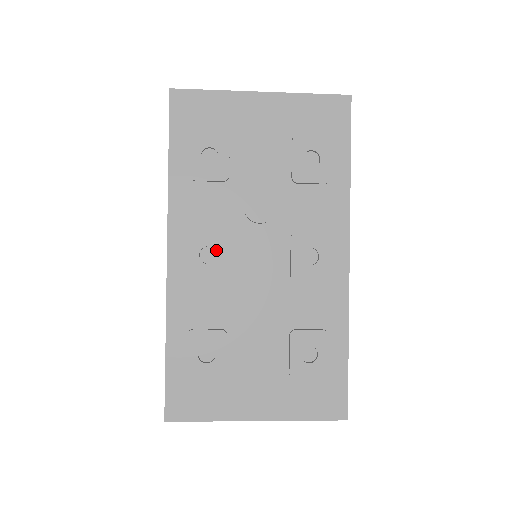
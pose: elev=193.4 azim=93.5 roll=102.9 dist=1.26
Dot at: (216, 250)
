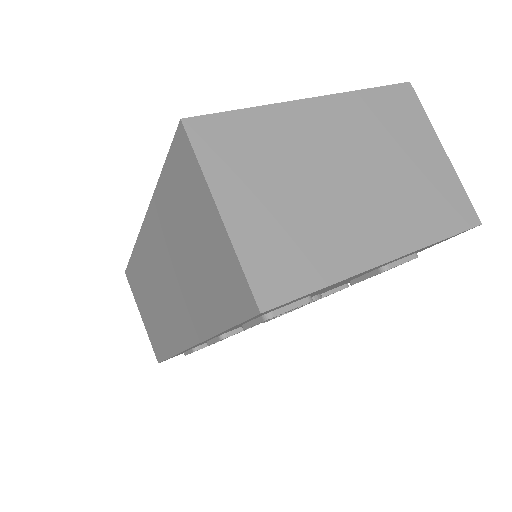
Dot at: occluded
